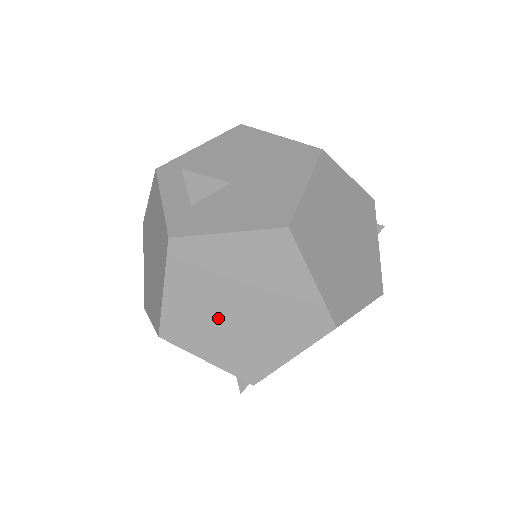
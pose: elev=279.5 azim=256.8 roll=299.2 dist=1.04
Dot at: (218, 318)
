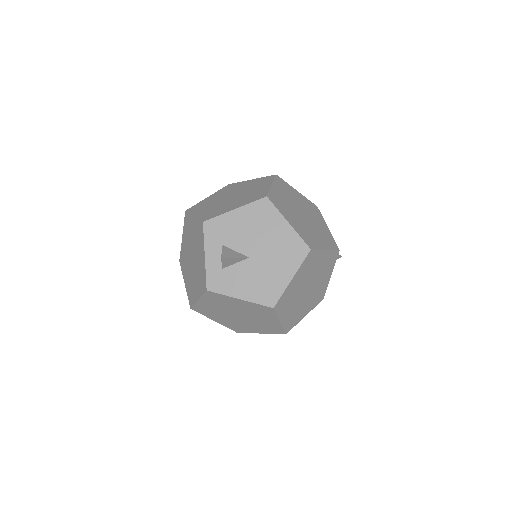
Dot at: (225, 314)
